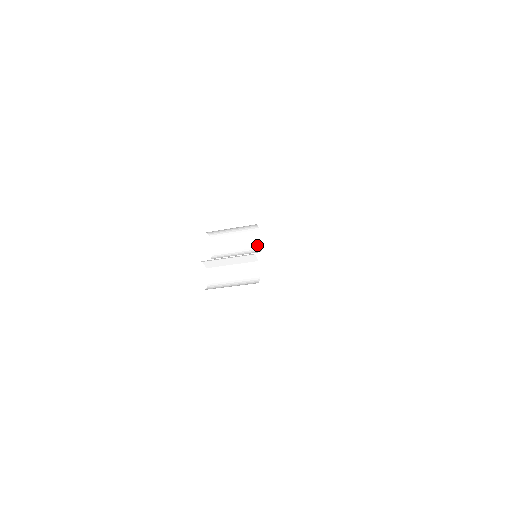
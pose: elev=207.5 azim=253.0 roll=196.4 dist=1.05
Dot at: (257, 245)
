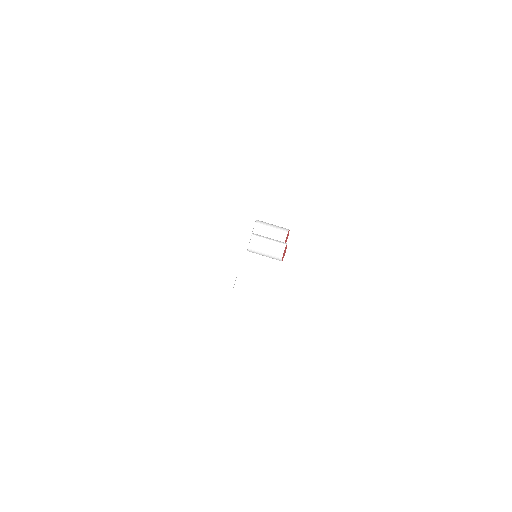
Dot at: occluded
